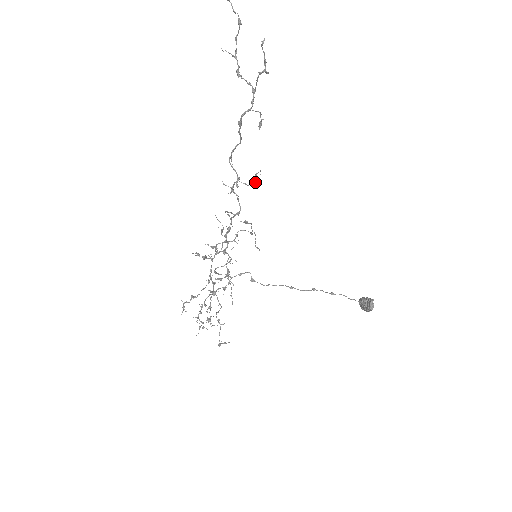
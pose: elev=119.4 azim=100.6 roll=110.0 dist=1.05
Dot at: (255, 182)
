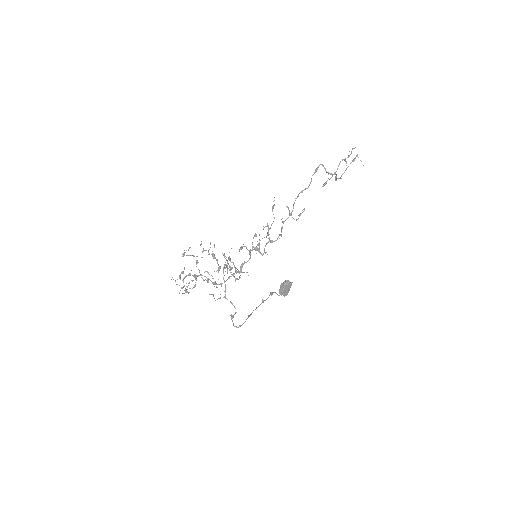
Dot at: occluded
